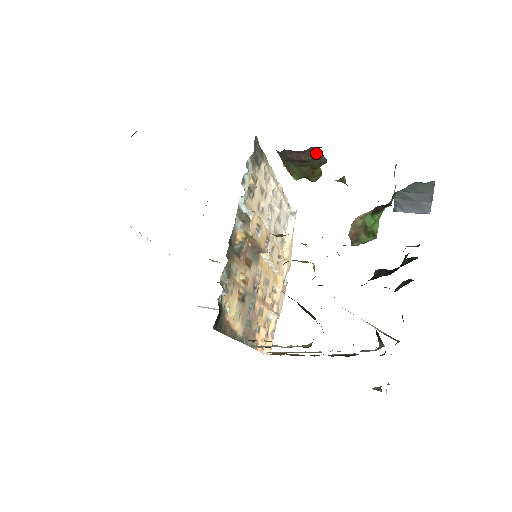
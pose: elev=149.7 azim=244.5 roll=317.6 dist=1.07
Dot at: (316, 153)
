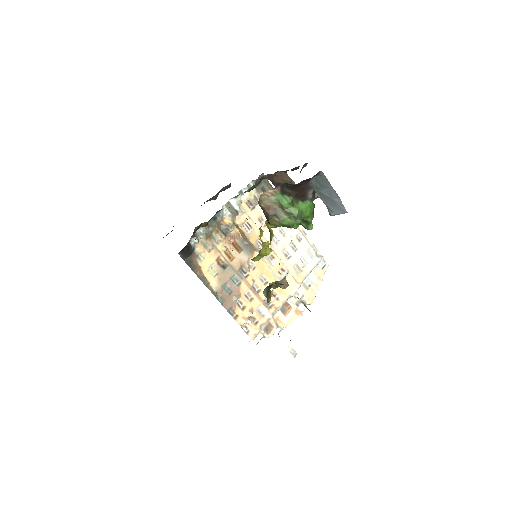
Dot at: (285, 177)
